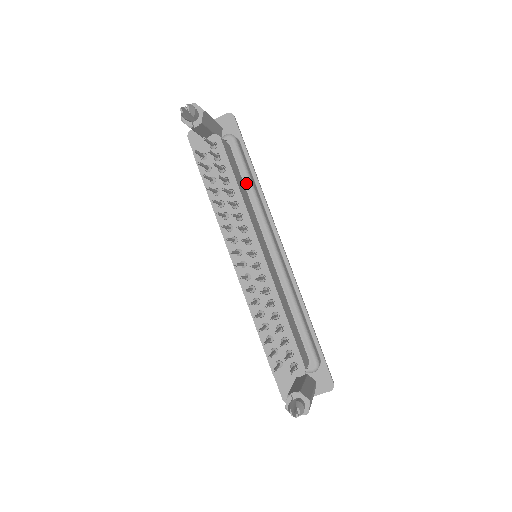
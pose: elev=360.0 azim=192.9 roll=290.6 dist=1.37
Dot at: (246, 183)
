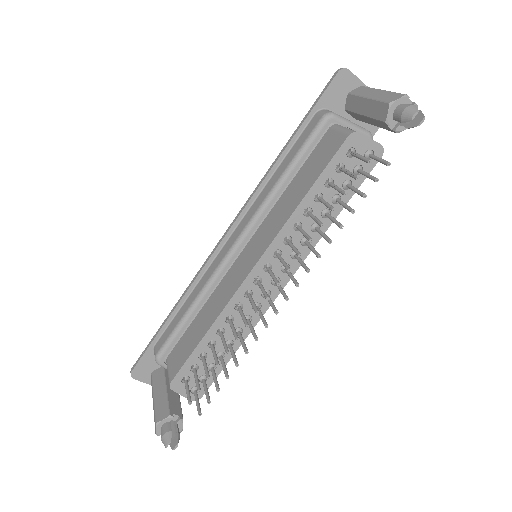
Dot at: occluded
